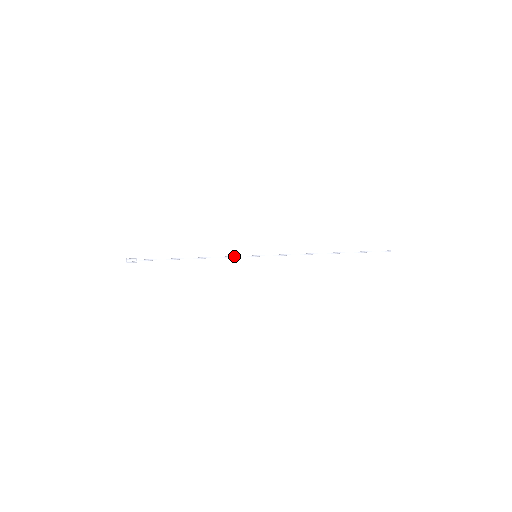
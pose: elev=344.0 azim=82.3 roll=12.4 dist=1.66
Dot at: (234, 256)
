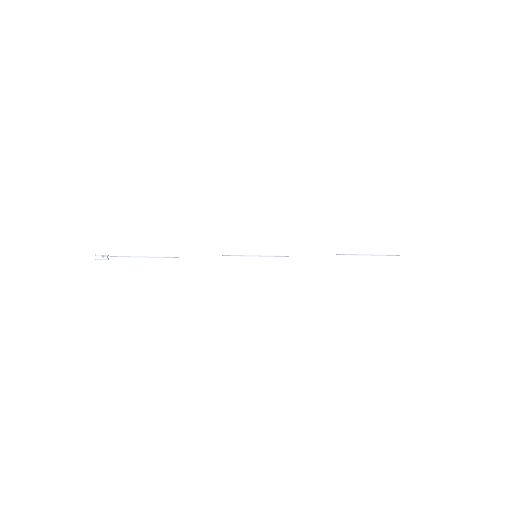
Dot at: (228, 255)
